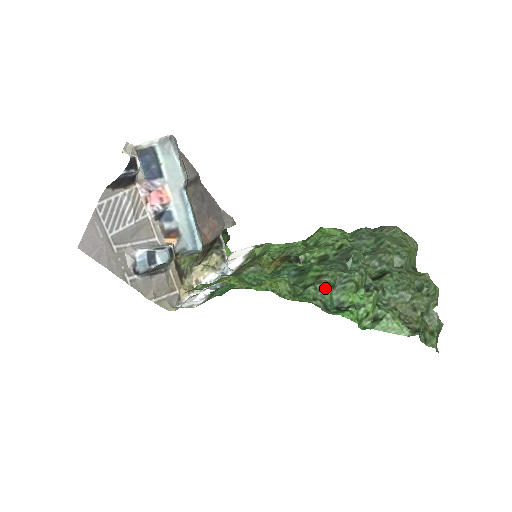
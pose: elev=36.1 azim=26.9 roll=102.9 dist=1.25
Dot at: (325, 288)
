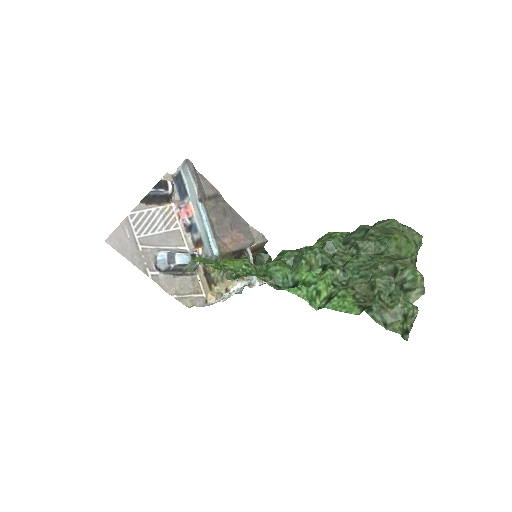
Dot at: (276, 266)
